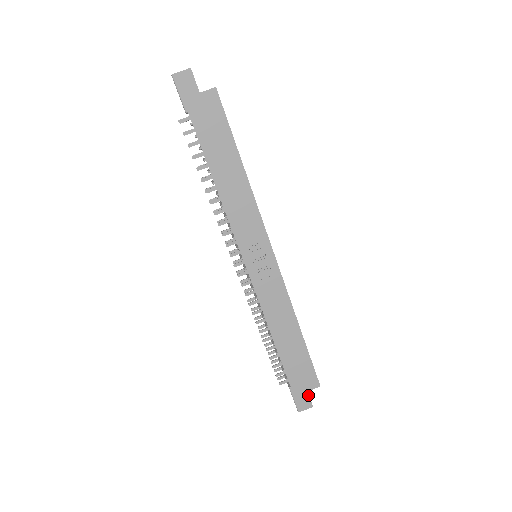
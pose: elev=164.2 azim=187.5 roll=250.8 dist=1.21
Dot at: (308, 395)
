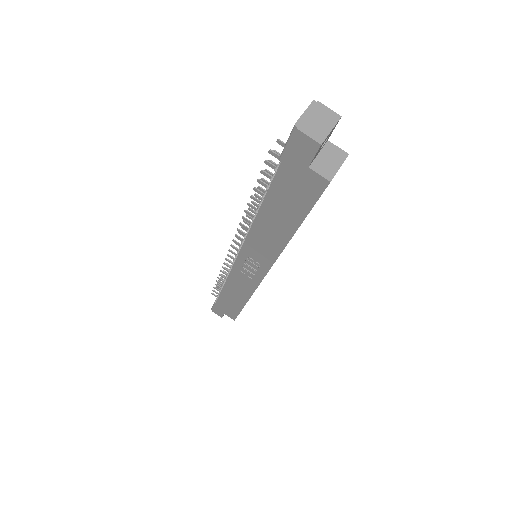
Dot at: (223, 314)
